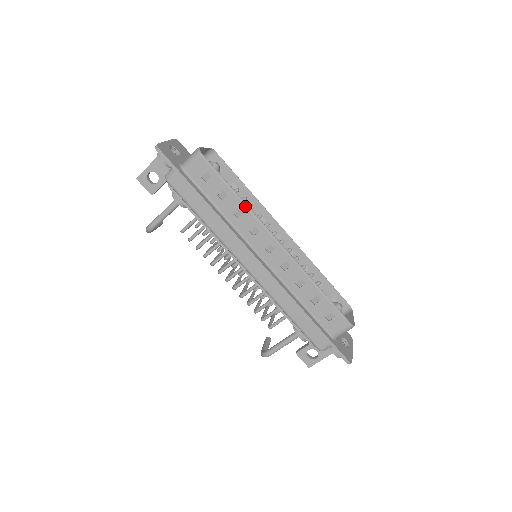
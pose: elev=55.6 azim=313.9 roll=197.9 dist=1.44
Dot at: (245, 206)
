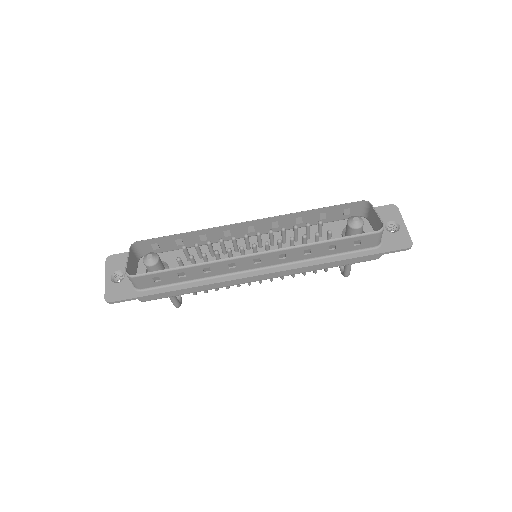
Dot at: (203, 265)
